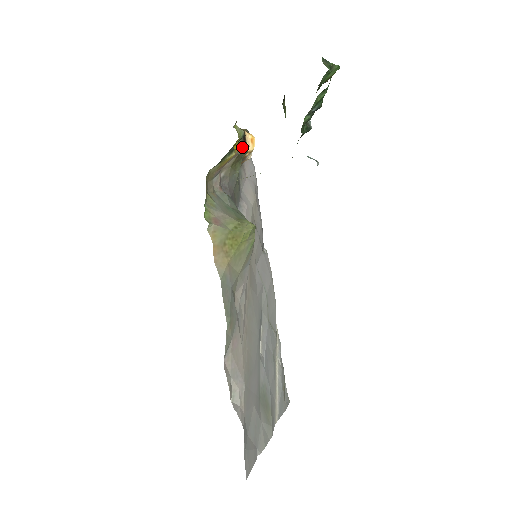
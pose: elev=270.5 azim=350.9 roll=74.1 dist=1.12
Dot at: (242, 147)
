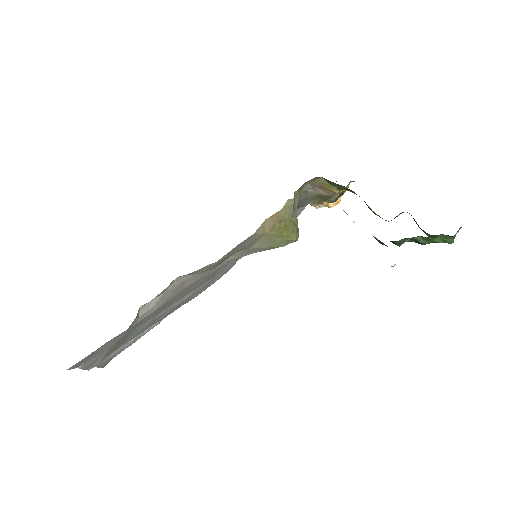
Dot at: (336, 196)
